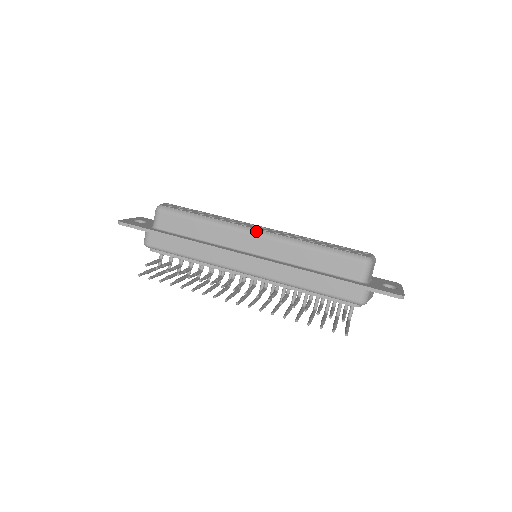
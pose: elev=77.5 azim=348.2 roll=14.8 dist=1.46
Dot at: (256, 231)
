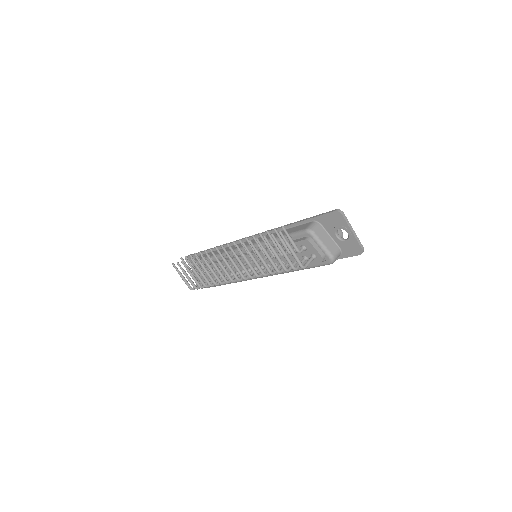
Dot at: occluded
